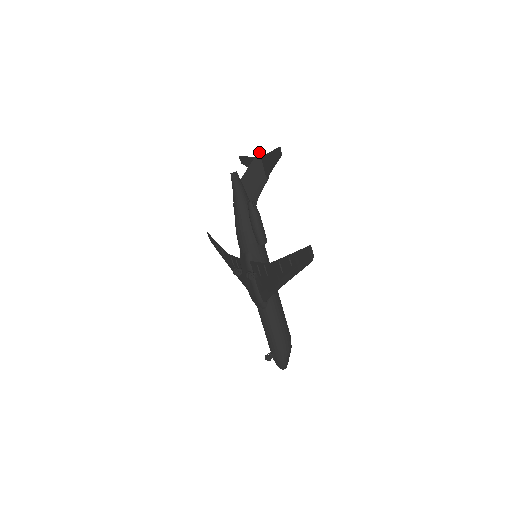
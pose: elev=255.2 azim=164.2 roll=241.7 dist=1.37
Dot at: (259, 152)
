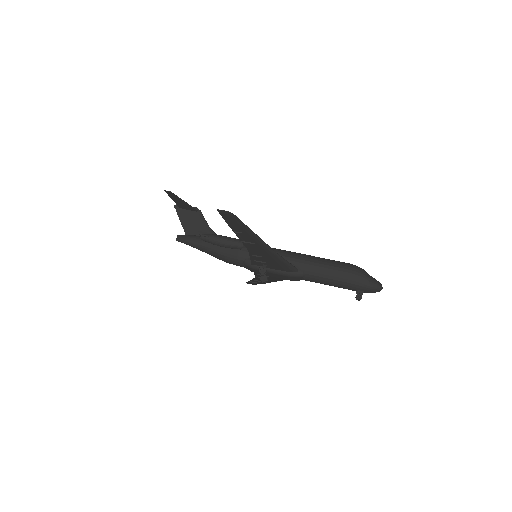
Dot at: (175, 208)
